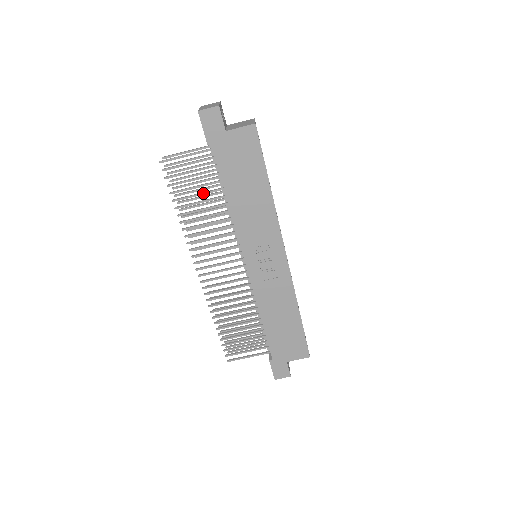
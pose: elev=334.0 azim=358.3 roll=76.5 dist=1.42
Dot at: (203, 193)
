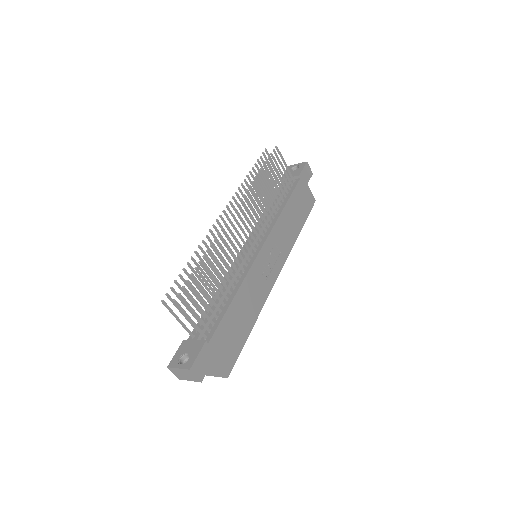
Dot at: (276, 186)
